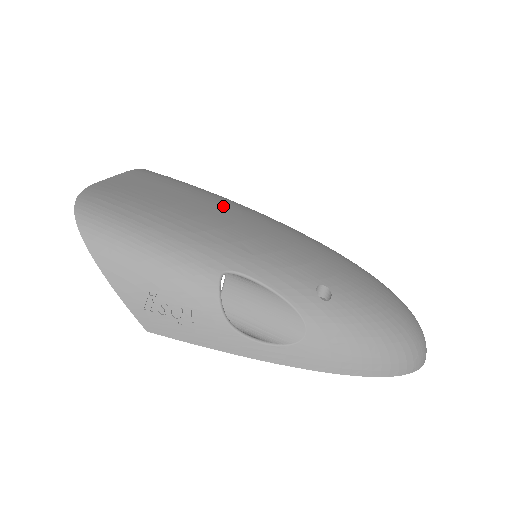
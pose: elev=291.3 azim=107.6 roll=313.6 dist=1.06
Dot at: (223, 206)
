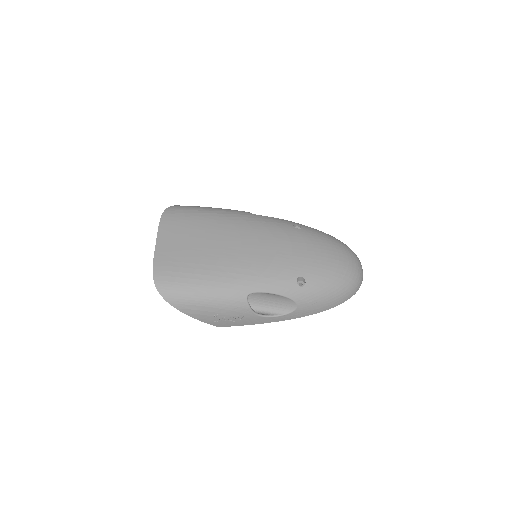
Dot at: (227, 234)
